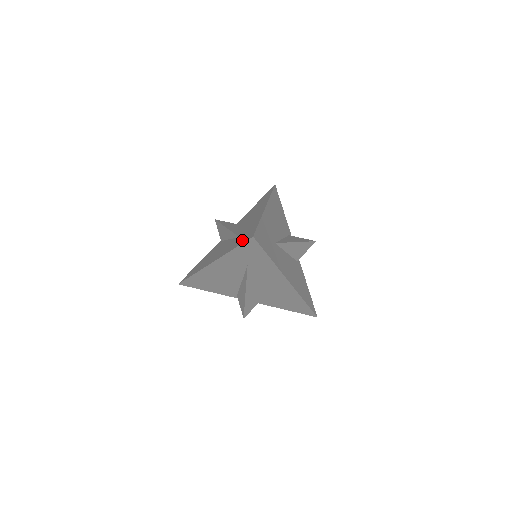
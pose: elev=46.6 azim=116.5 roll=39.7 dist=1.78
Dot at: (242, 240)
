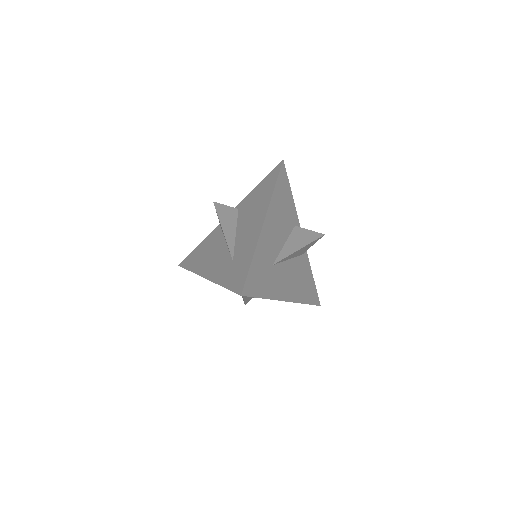
Dot at: (232, 281)
